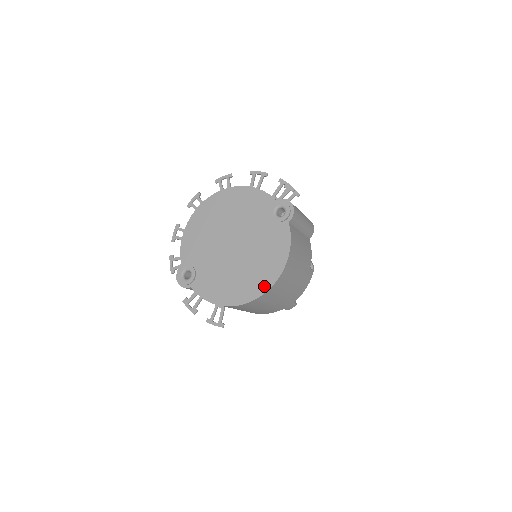
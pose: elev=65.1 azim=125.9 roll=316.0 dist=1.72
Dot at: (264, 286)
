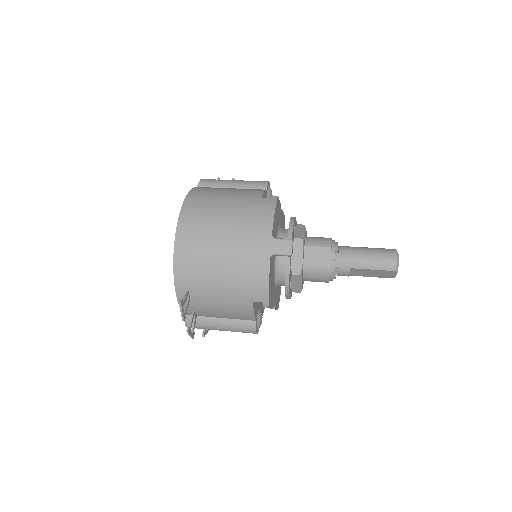
Dot at: occluded
